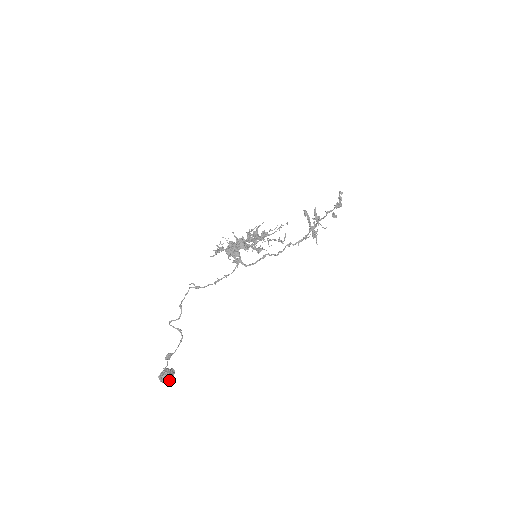
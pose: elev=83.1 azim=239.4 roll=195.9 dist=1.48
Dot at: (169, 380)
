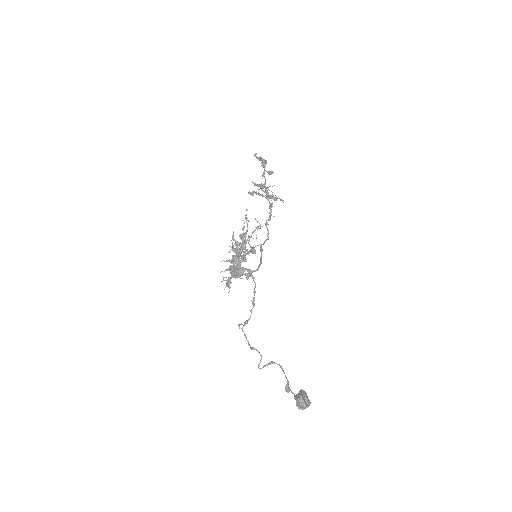
Dot at: (307, 400)
